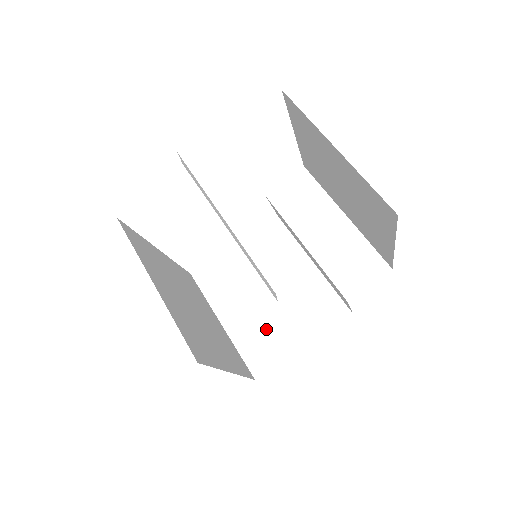
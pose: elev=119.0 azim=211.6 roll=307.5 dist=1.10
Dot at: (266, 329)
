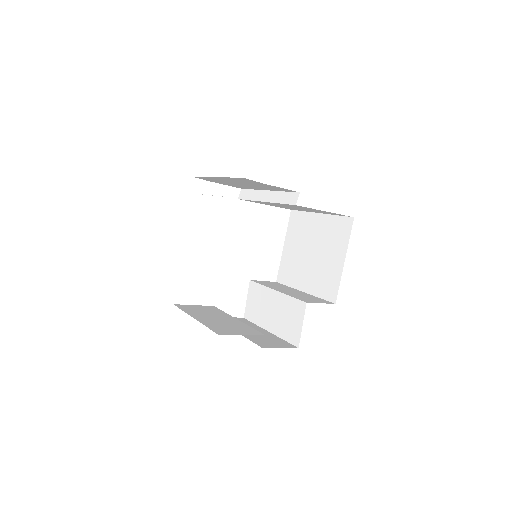
Dot at: (232, 326)
